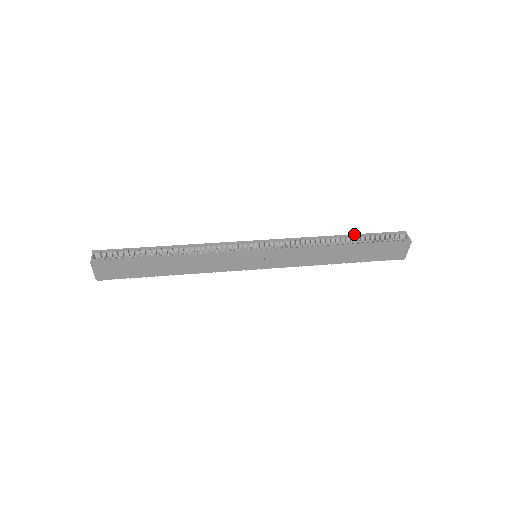
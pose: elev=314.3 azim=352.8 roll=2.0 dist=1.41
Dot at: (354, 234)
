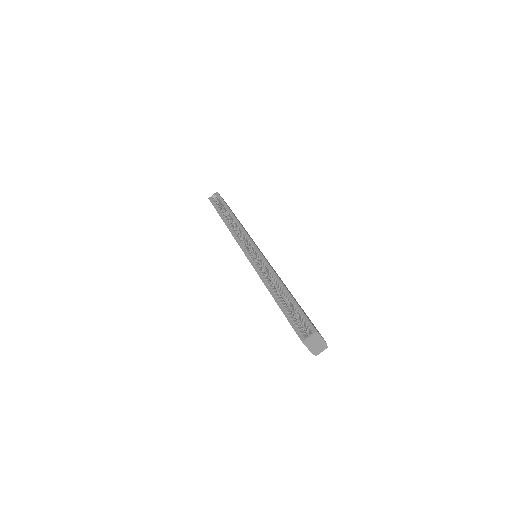
Dot at: occluded
